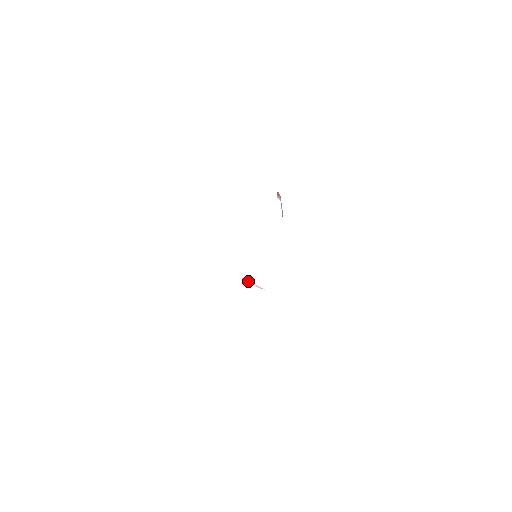
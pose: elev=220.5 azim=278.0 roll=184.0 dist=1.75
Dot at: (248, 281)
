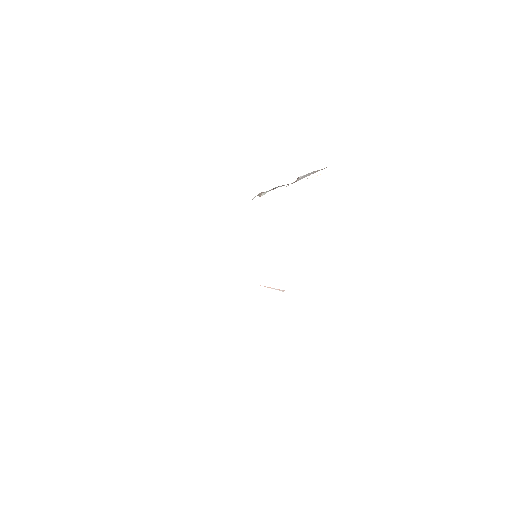
Dot at: (267, 287)
